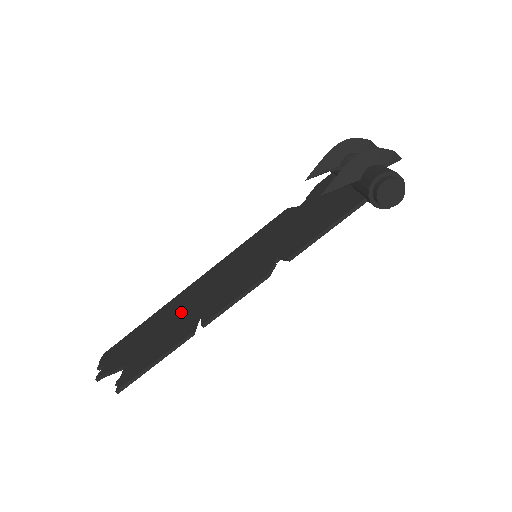
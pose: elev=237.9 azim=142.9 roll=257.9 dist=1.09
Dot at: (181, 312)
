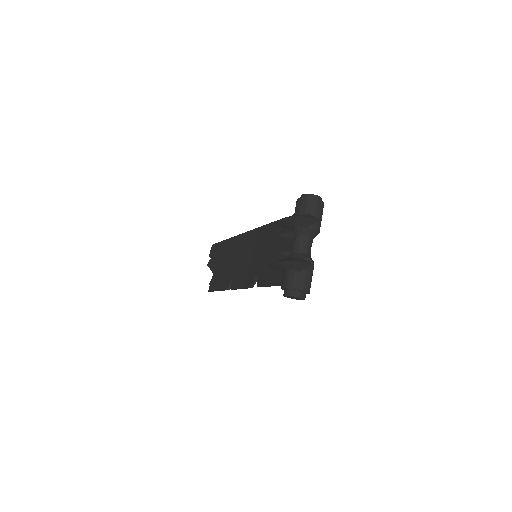
Dot at: (231, 260)
